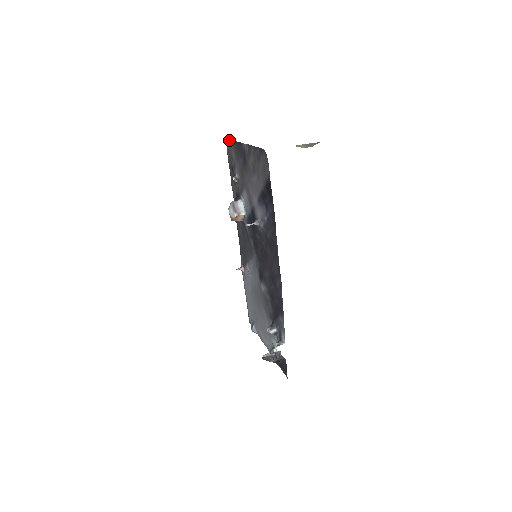
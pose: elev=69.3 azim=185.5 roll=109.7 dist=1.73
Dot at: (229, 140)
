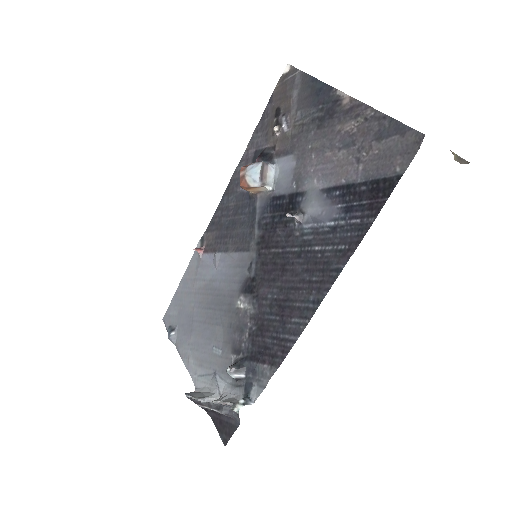
Dot at: occluded
